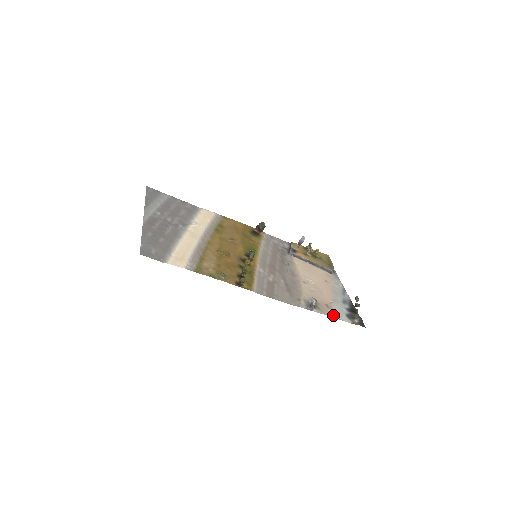
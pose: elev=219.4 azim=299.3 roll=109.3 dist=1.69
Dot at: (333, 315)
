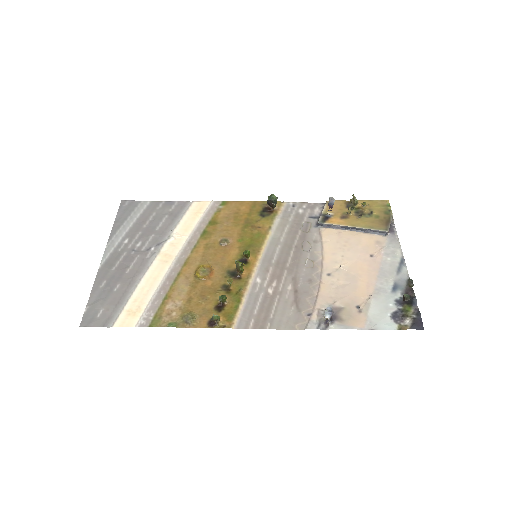
Dot at: (365, 324)
